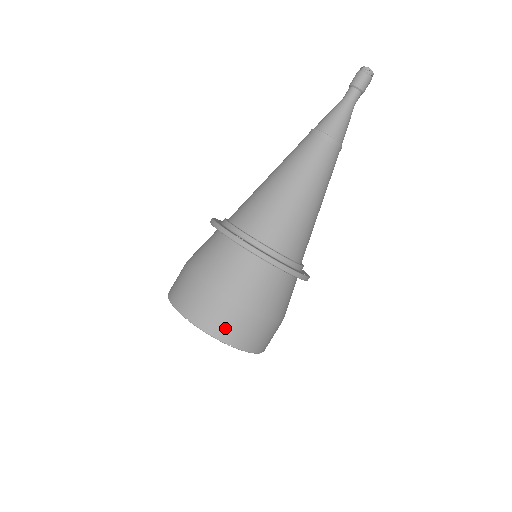
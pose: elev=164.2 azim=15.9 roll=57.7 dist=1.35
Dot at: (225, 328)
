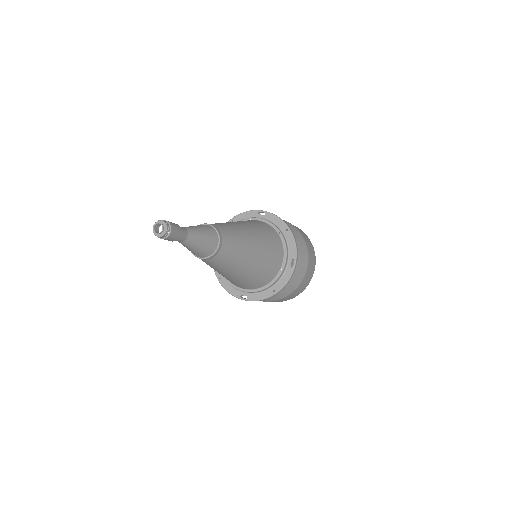
Dot at: (287, 299)
